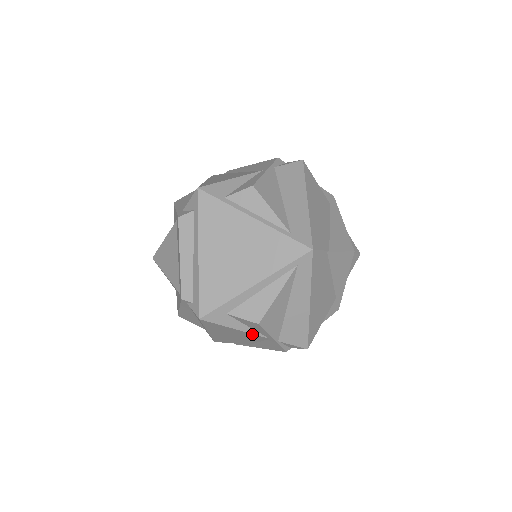
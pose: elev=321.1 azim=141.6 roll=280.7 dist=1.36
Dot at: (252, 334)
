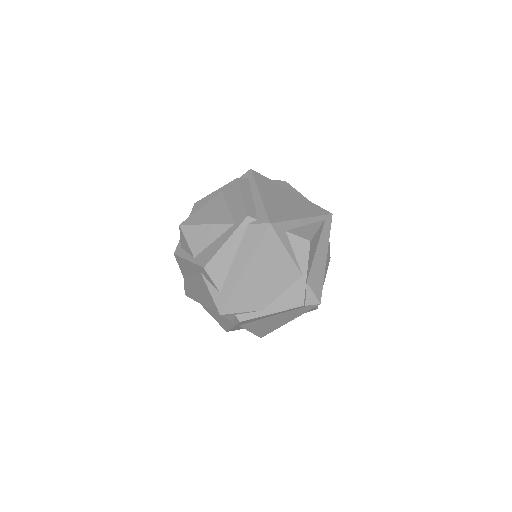
Dot at: (293, 264)
